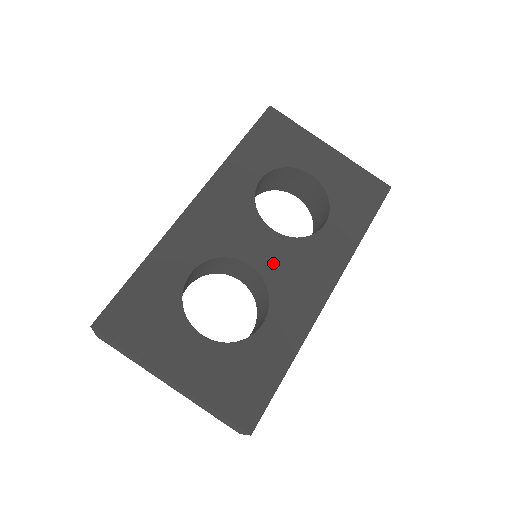
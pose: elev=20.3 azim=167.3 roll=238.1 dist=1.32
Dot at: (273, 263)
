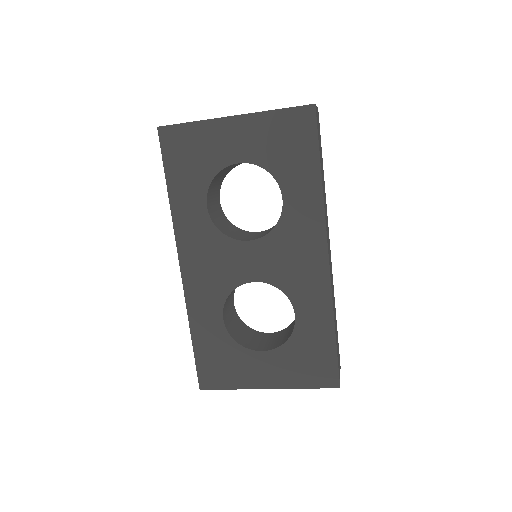
Dot at: (269, 267)
